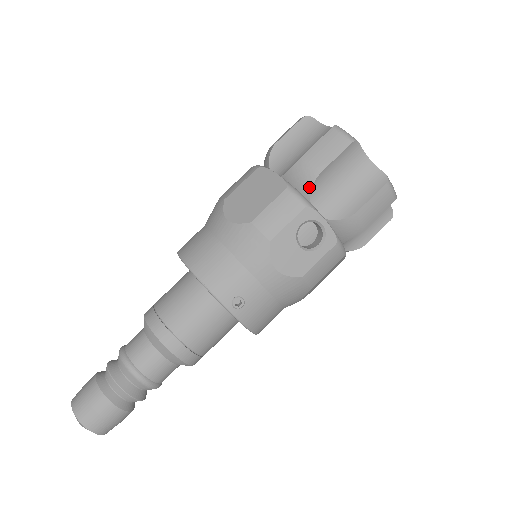
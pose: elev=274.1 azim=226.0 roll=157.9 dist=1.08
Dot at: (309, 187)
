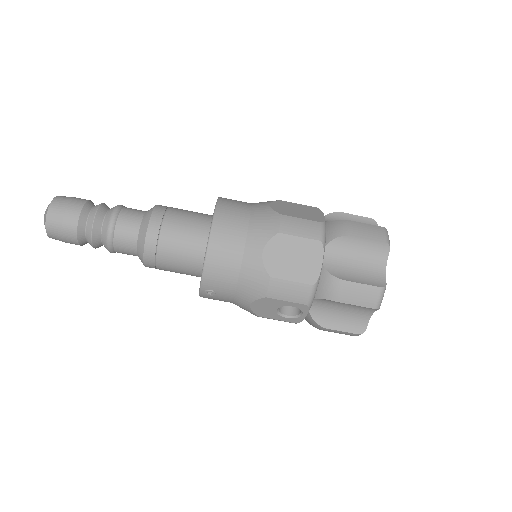
Dot at: (324, 297)
